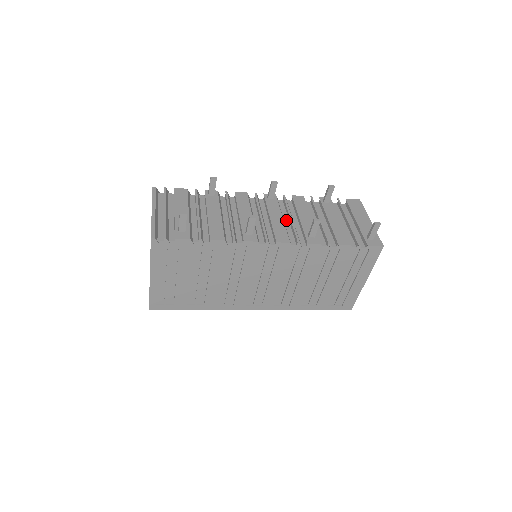
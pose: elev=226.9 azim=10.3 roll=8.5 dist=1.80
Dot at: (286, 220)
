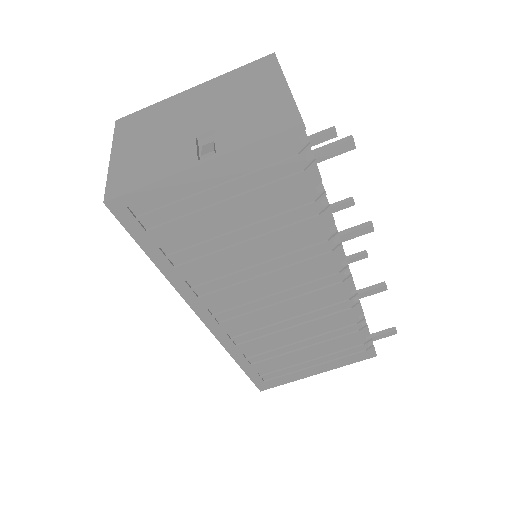
Dot at: occluded
